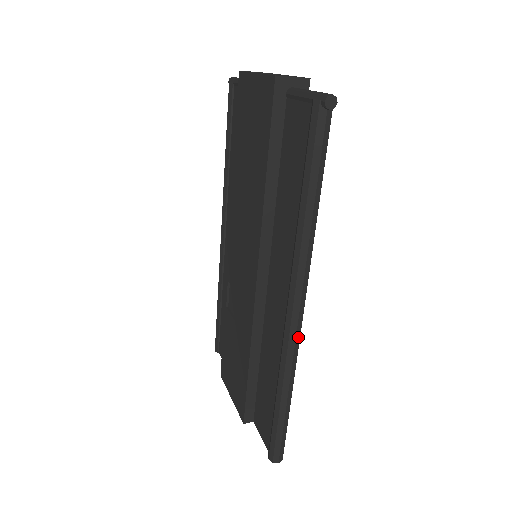
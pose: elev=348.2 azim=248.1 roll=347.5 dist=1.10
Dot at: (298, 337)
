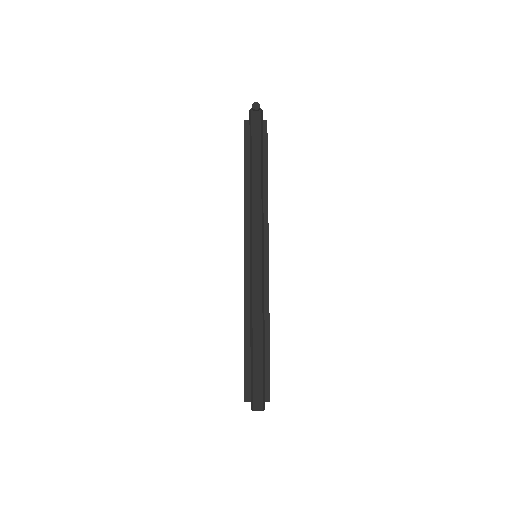
Dot at: (260, 272)
